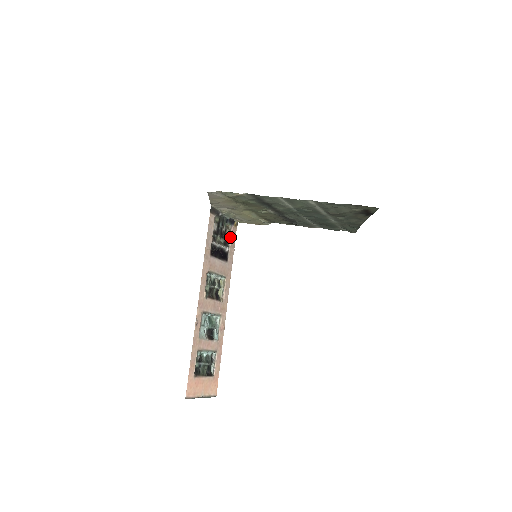
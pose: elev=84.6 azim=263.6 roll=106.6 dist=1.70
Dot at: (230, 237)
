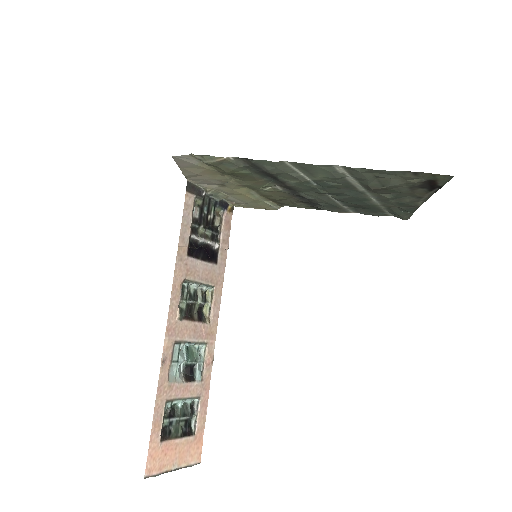
Dot at: (221, 228)
